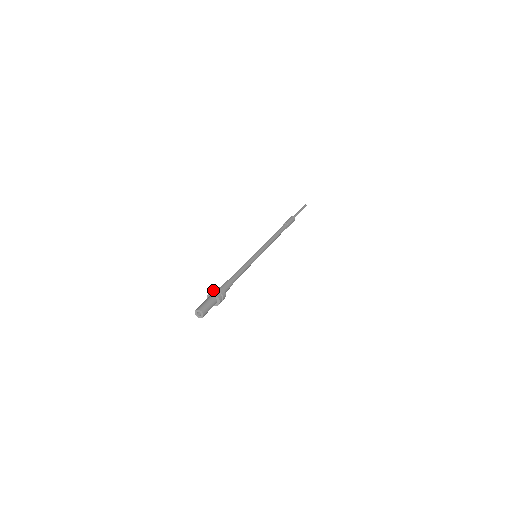
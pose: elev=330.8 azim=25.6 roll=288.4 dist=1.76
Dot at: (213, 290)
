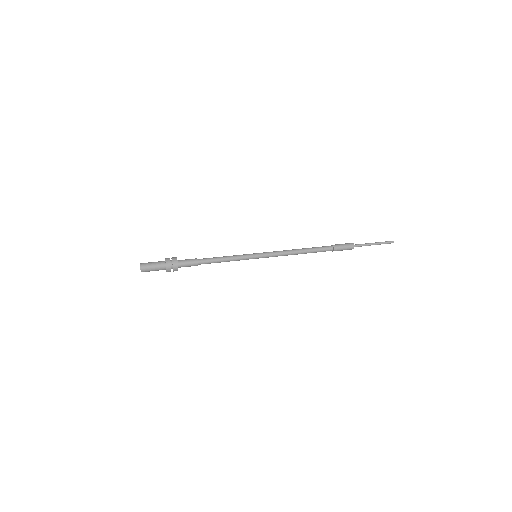
Dot at: occluded
